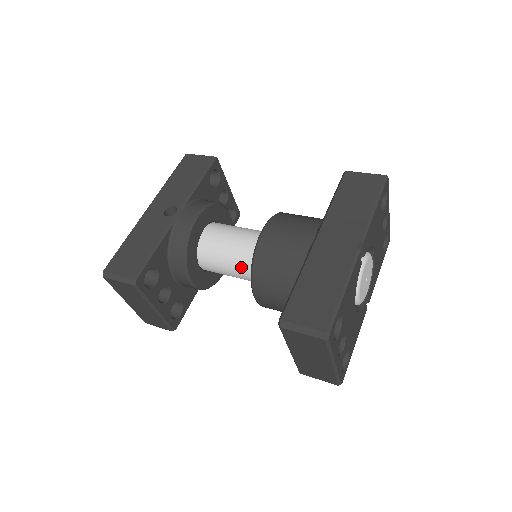
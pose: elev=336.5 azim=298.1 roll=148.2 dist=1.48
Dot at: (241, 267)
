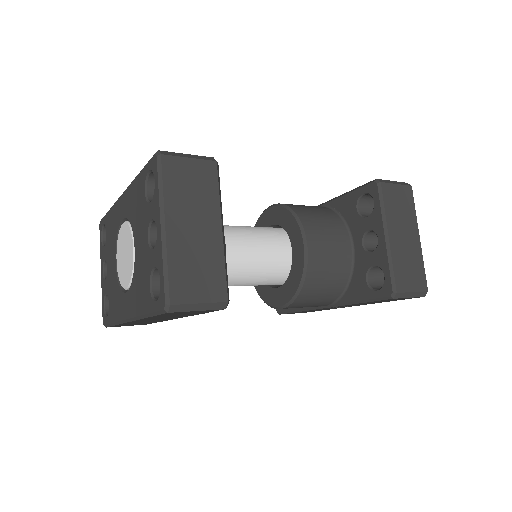
Dot at: (266, 237)
